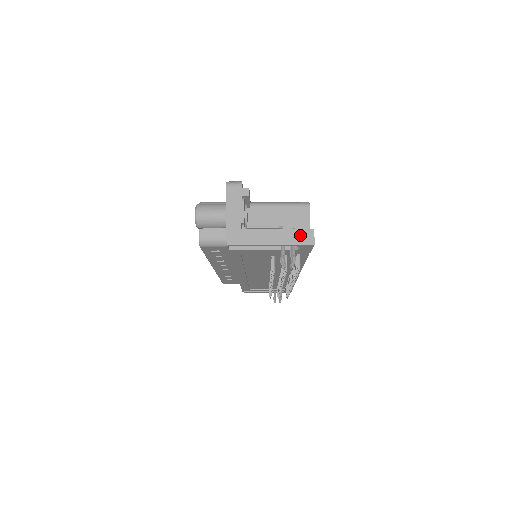
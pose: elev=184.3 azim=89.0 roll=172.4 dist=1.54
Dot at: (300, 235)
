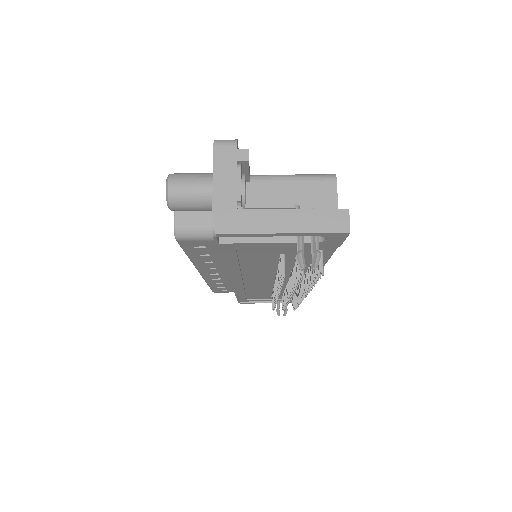
Dot at: (327, 219)
